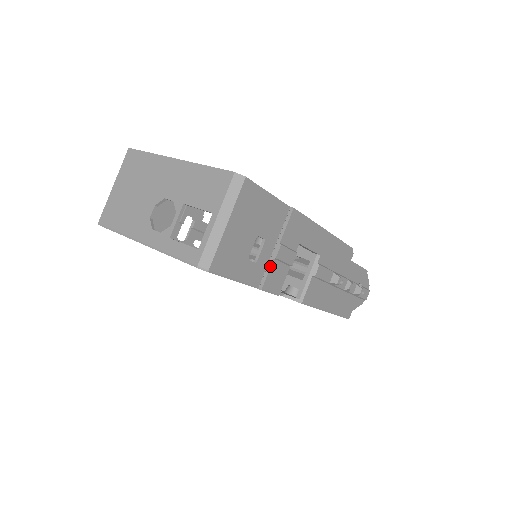
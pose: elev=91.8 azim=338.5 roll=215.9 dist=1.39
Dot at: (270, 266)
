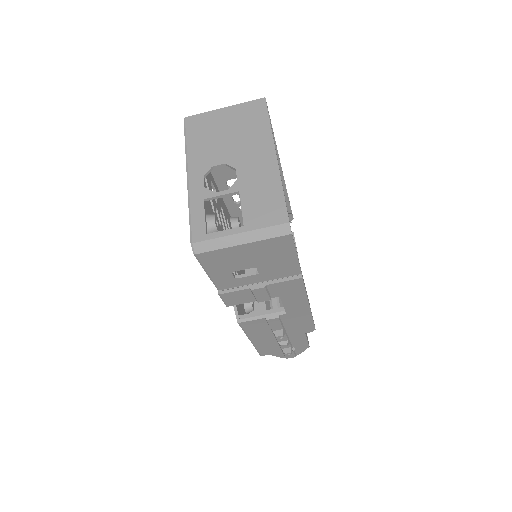
Dot at: (242, 289)
